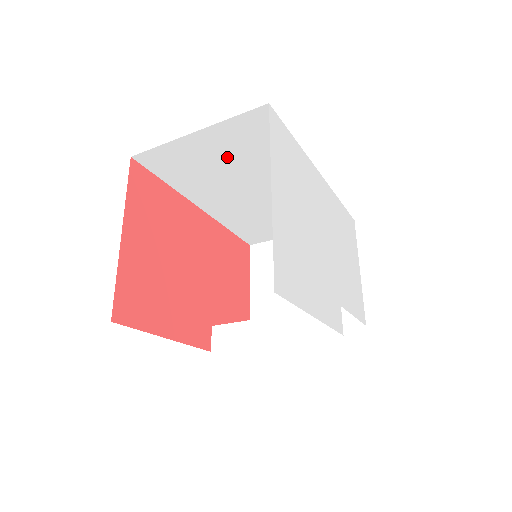
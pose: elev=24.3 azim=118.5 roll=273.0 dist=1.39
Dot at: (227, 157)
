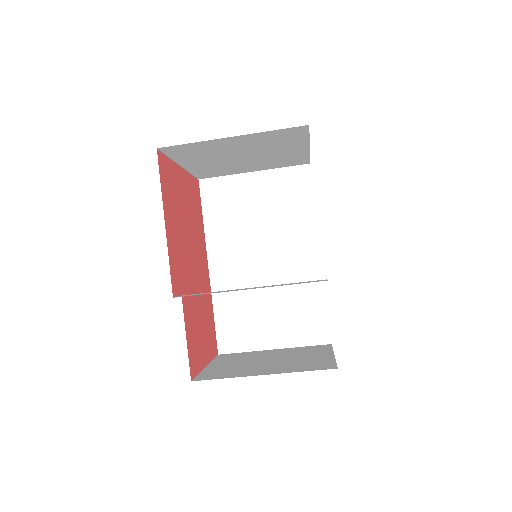
Dot at: (262, 206)
